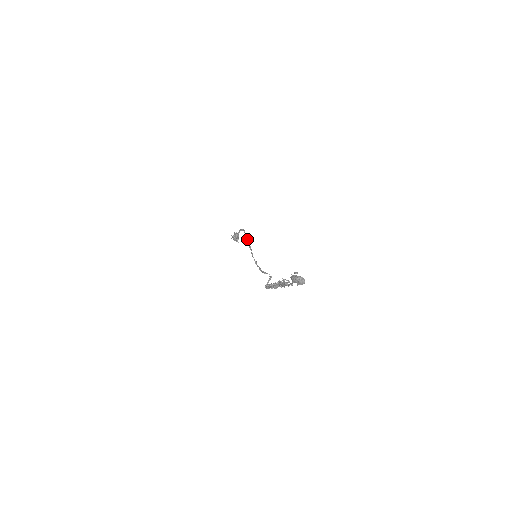
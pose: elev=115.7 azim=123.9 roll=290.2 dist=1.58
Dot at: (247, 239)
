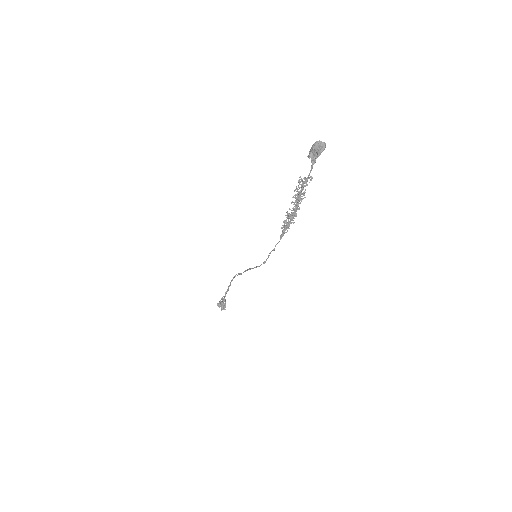
Dot at: (238, 273)
